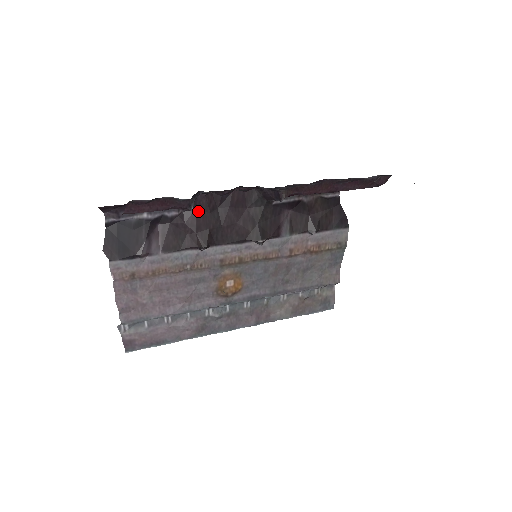
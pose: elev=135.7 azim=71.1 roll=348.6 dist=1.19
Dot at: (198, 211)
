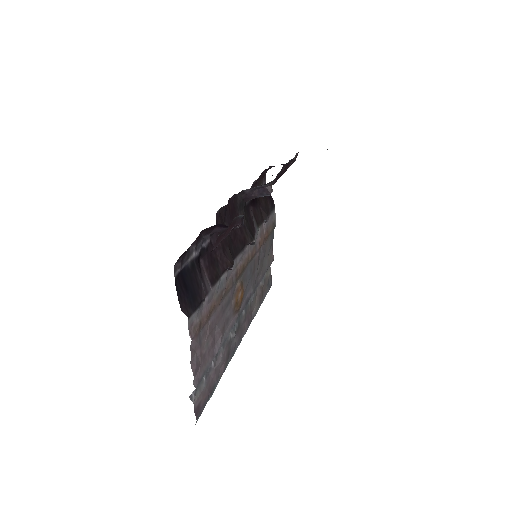
Dot at: (218, 232)
